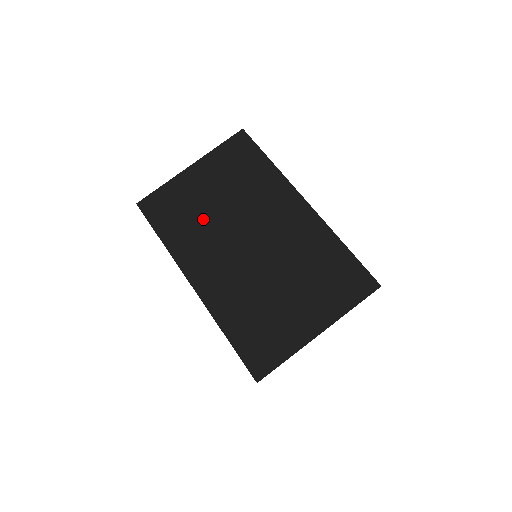
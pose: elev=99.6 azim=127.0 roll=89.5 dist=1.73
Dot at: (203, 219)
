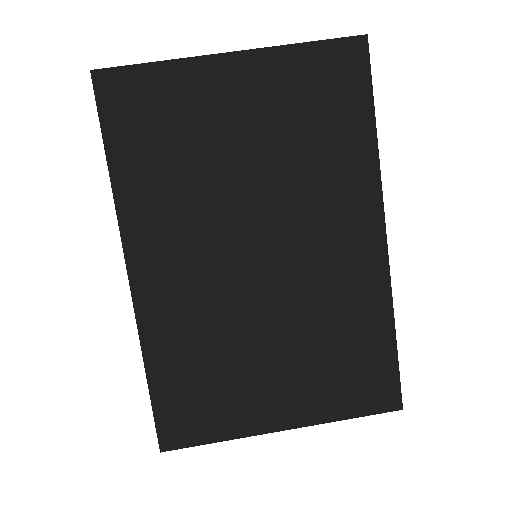
Dot at: (203, 172)
